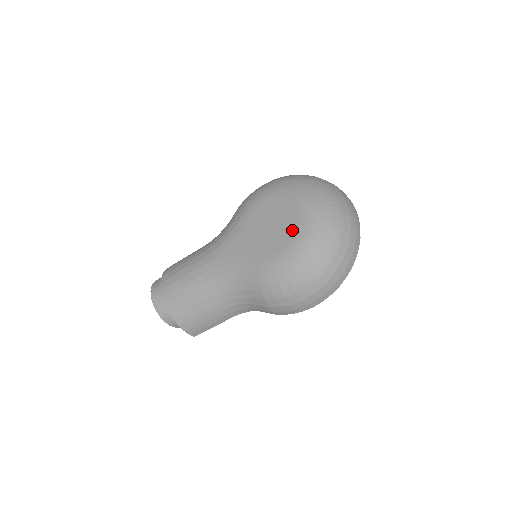
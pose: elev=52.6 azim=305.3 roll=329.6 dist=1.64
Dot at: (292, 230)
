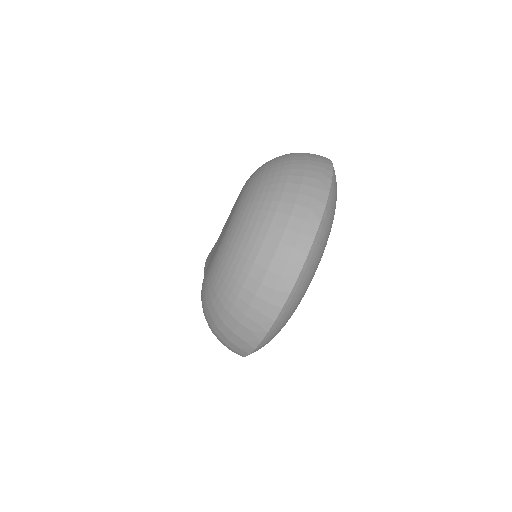
Dot at: (217, 248)
